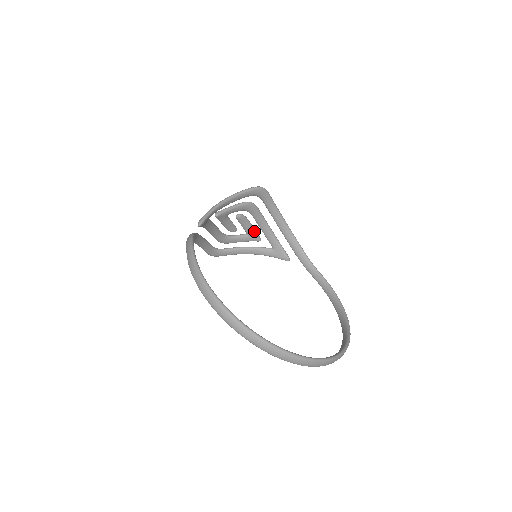
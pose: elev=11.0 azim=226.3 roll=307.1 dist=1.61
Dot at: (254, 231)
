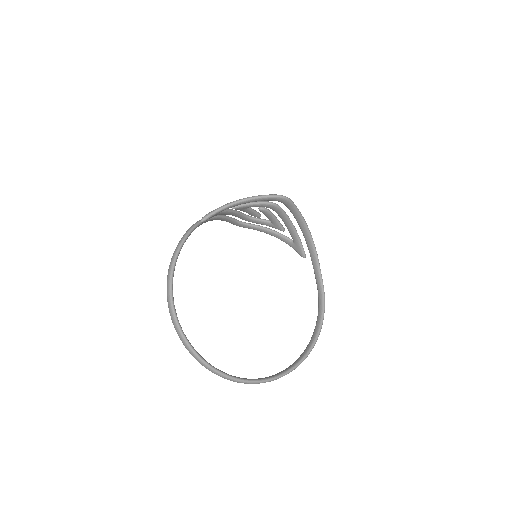
Dot at: (278, 222)
